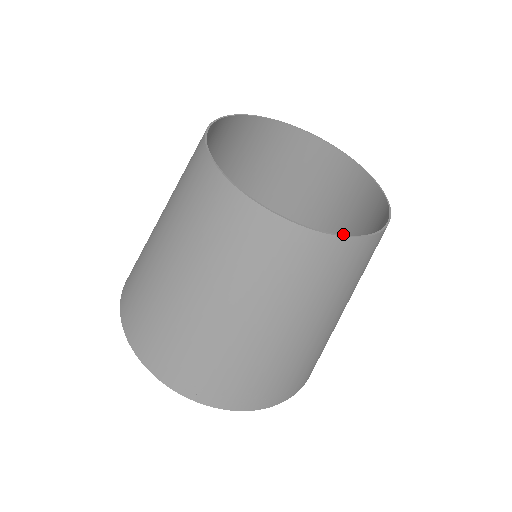
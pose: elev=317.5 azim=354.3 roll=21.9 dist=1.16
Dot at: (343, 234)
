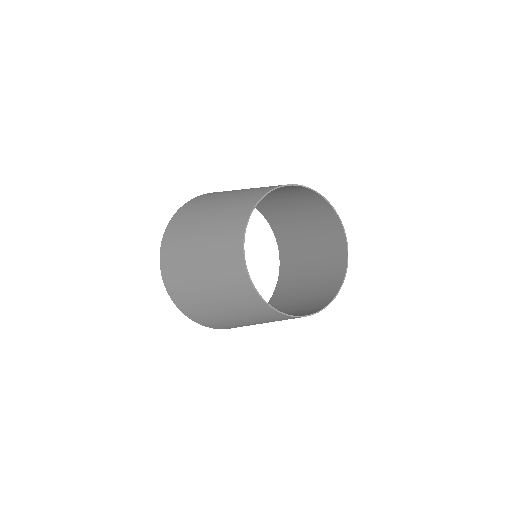
Dot at: (316, 278)
